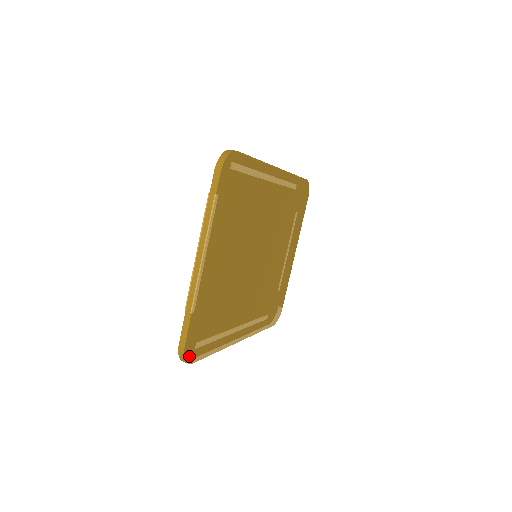
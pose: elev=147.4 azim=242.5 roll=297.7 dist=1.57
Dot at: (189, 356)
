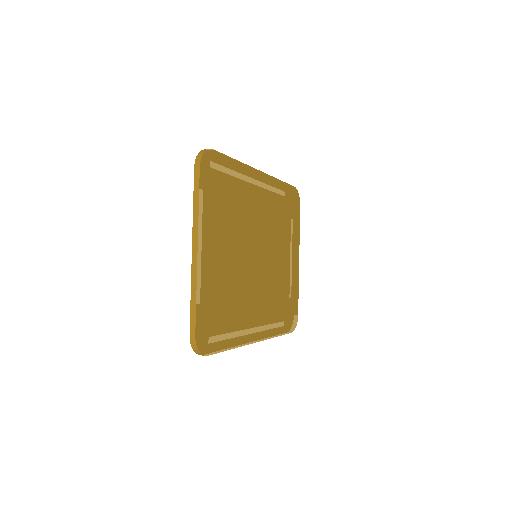
Dot at: (202, 347)
